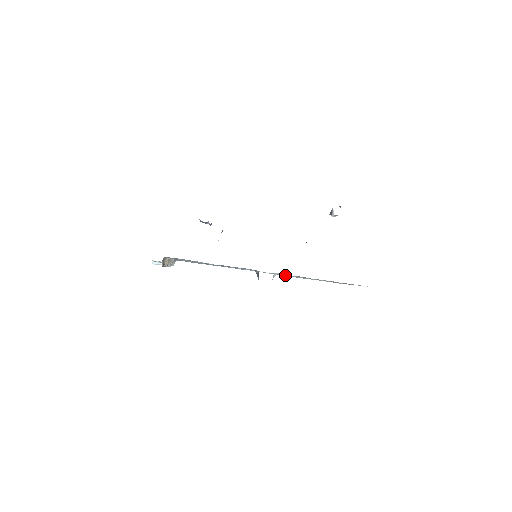
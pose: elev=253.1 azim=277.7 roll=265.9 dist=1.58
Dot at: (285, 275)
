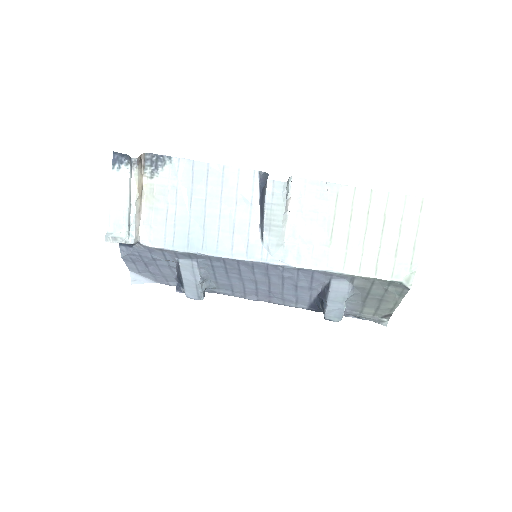
Dot at: (300, 256)
